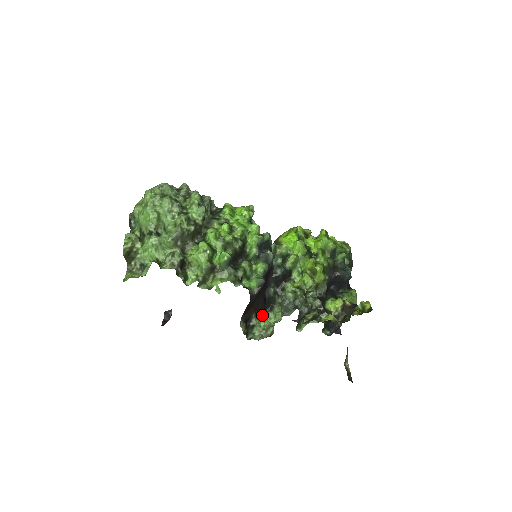
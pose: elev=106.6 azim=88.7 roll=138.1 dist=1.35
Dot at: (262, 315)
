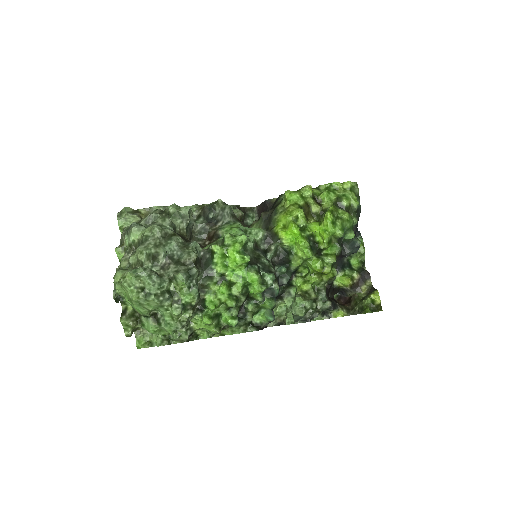
Dot at: occluded
